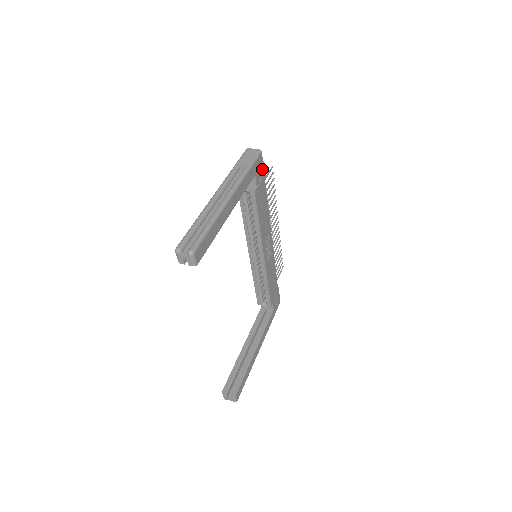
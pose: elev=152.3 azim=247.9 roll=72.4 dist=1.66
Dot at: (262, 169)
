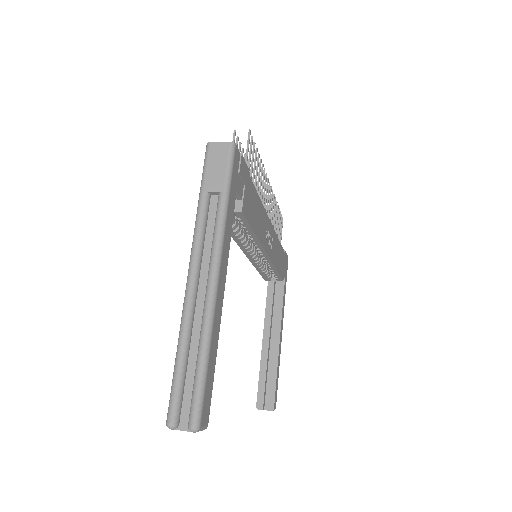
Dot at: (242, 166)
